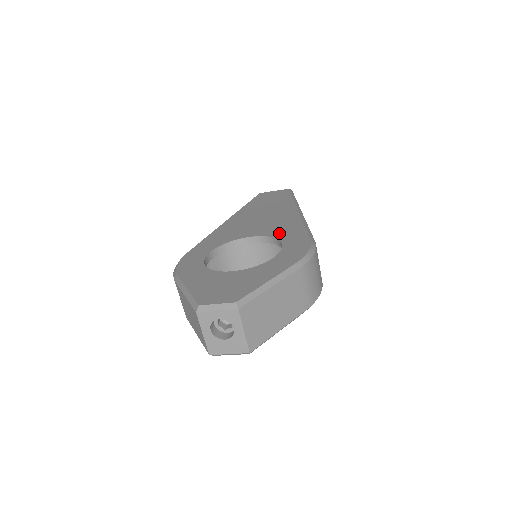
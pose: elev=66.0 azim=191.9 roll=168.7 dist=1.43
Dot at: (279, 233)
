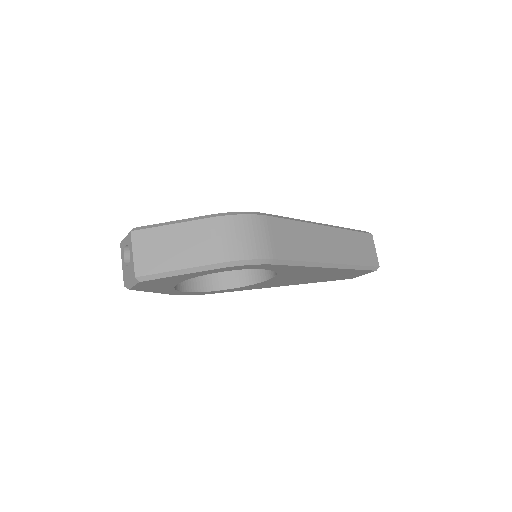
Dot at: occluded
